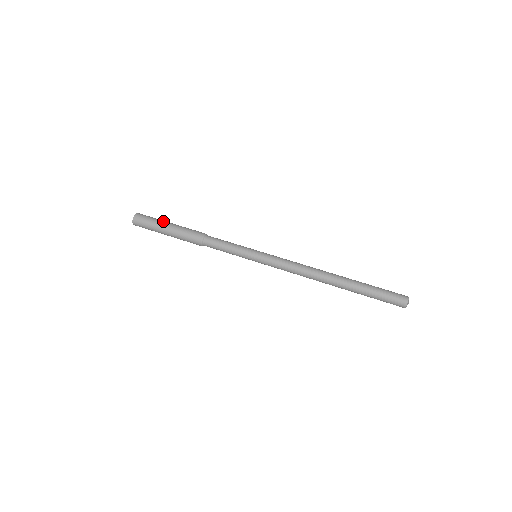
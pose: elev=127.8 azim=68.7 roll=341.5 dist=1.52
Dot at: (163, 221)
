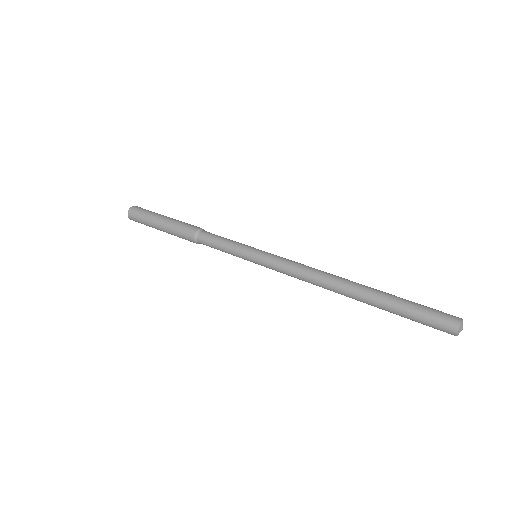
Dot at: occluded
